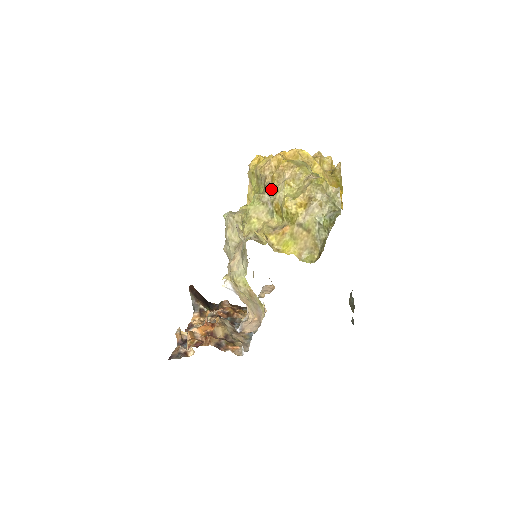
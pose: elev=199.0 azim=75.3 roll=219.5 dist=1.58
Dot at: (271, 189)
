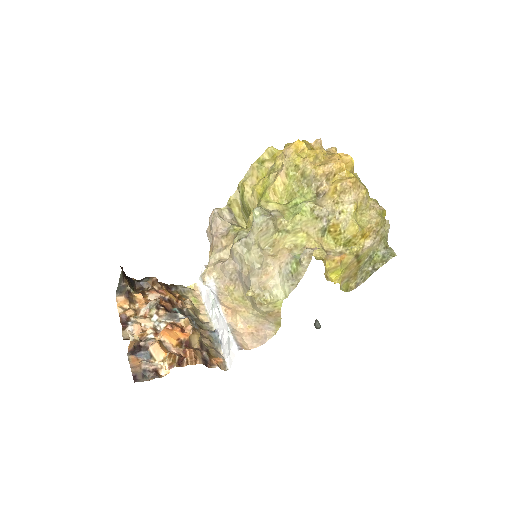
Dot at: (334, 205)
